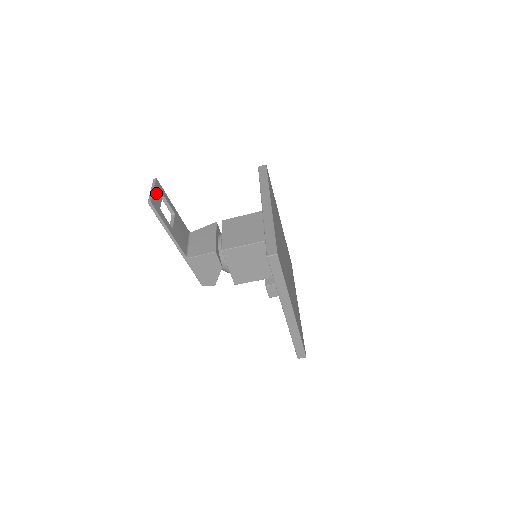
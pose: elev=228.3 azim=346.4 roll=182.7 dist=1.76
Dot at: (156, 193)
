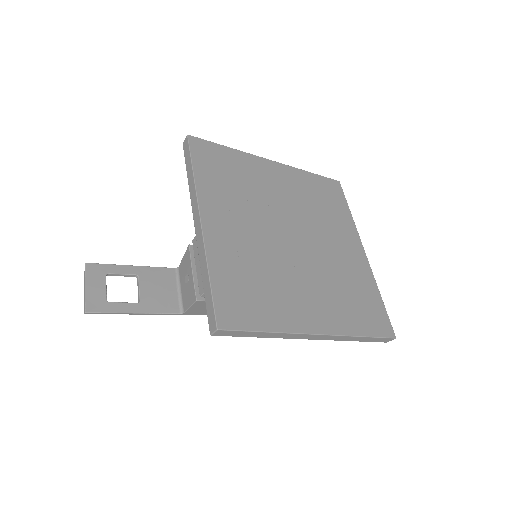
Dot at: (92, 286)
